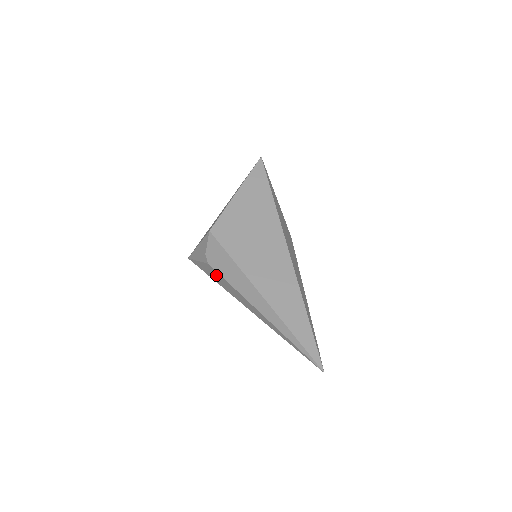
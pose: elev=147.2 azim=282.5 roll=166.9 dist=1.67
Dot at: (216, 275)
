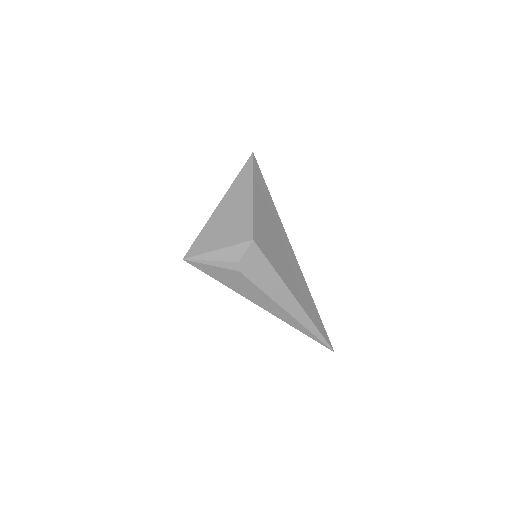
Dot at: (240, 281)
